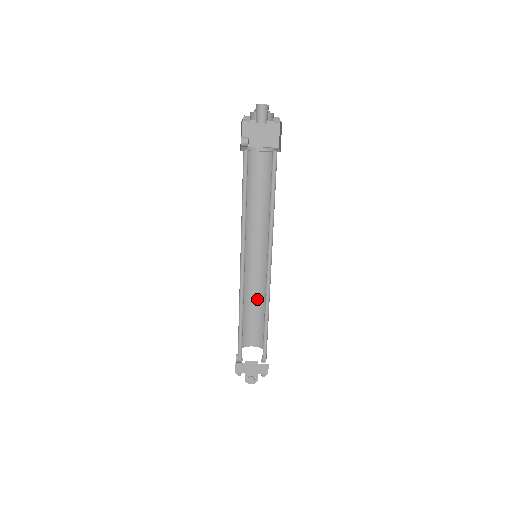
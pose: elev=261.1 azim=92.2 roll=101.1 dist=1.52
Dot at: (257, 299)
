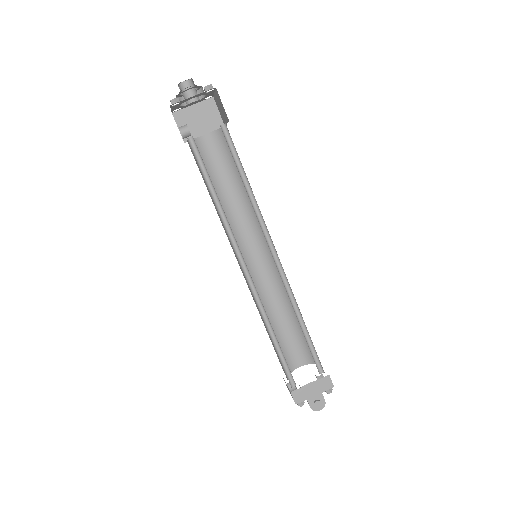
Dot at: (280, 308)
